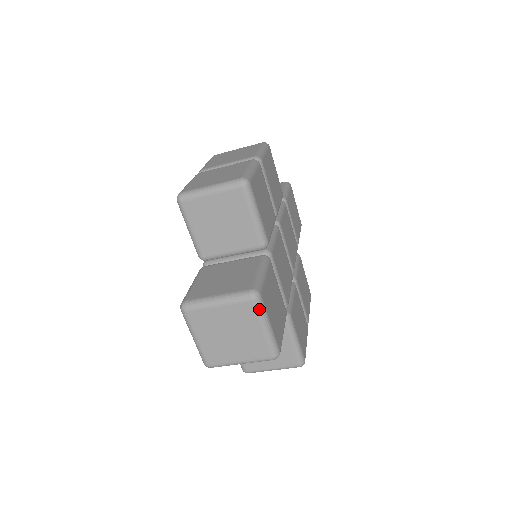
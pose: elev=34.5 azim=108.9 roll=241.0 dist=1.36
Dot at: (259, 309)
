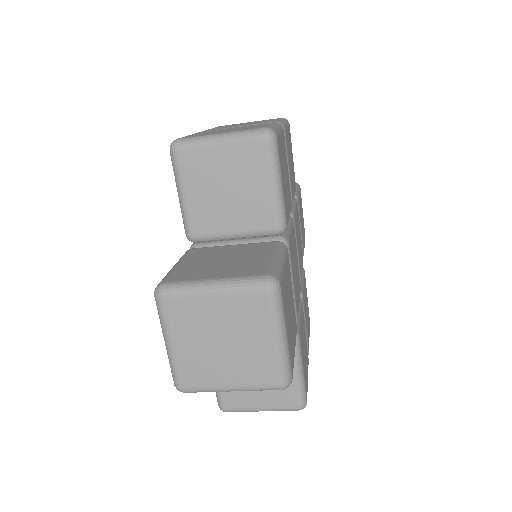
Dot at: (275, 306)
